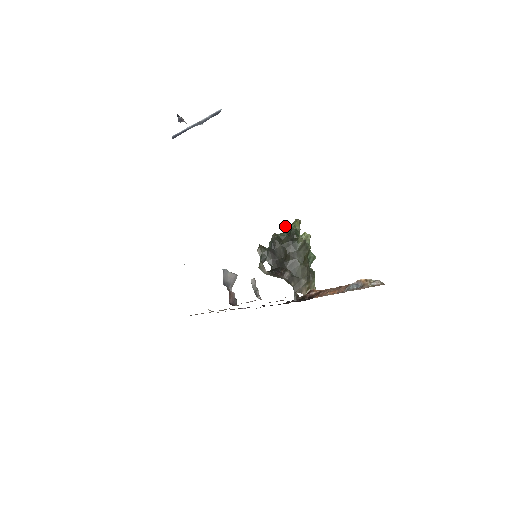
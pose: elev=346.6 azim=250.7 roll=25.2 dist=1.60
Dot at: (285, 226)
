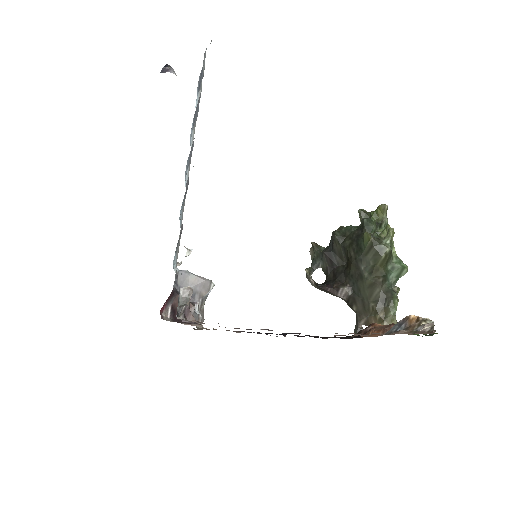
Dot at: (360, 214)
